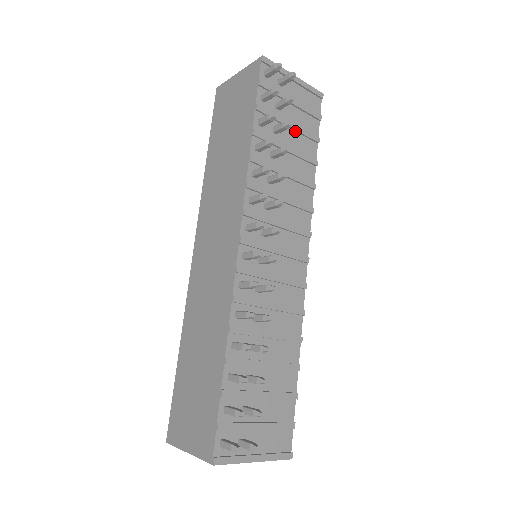
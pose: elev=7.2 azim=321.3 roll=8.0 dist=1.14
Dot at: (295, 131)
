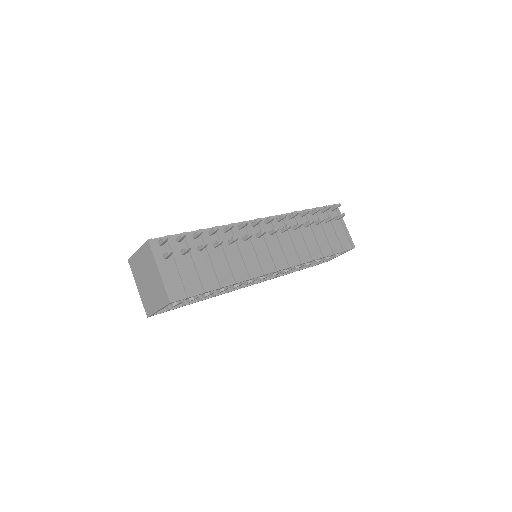
Dot at: (326, 236)
